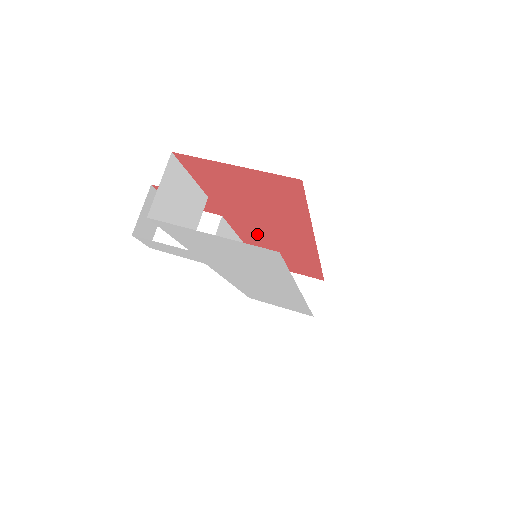
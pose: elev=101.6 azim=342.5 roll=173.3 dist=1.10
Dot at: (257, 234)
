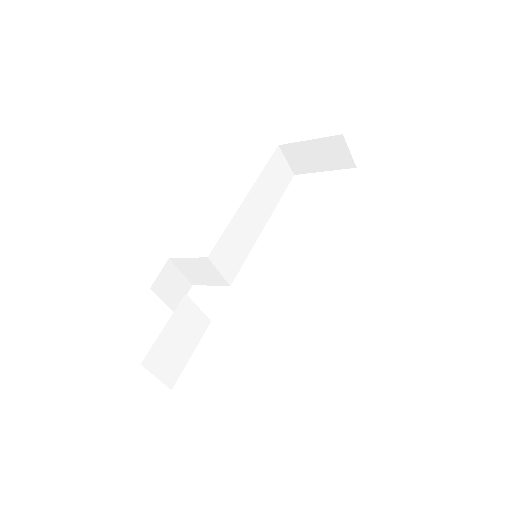
Dot at: occluded
